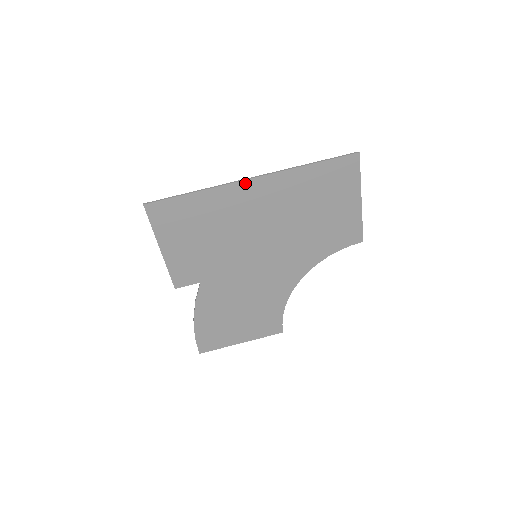
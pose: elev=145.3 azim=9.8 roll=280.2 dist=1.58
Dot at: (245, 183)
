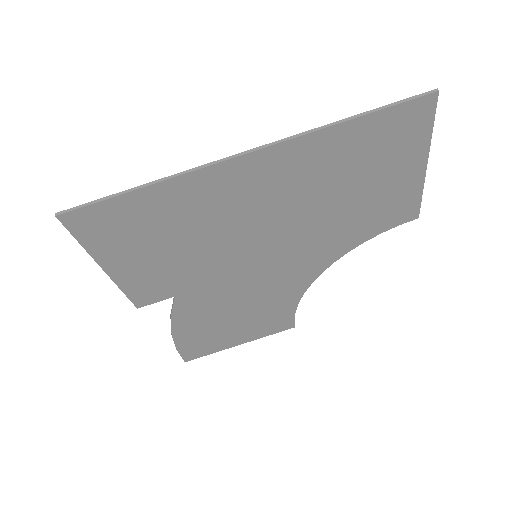
Dot at: (233, 163)
